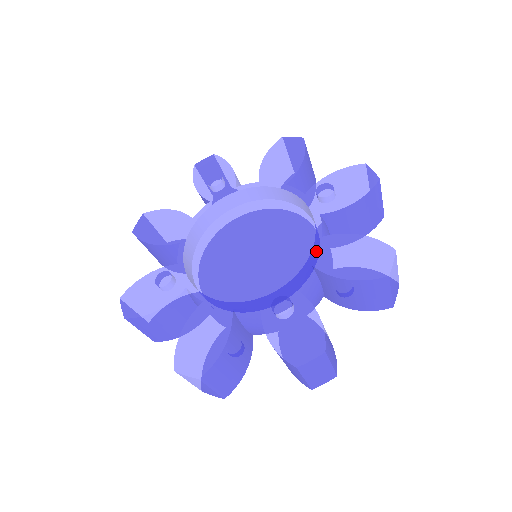
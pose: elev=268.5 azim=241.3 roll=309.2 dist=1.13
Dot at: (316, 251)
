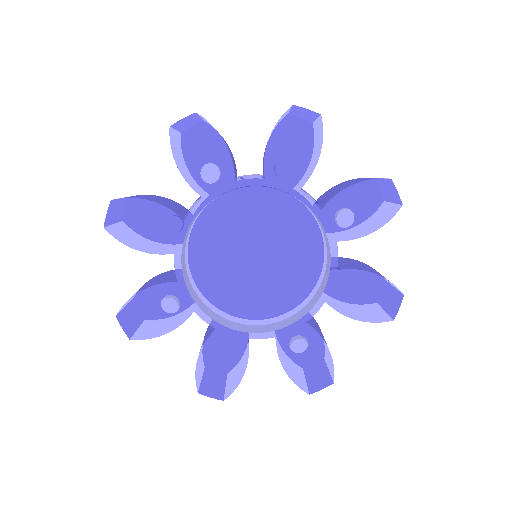
Dot at: (330, 286)
